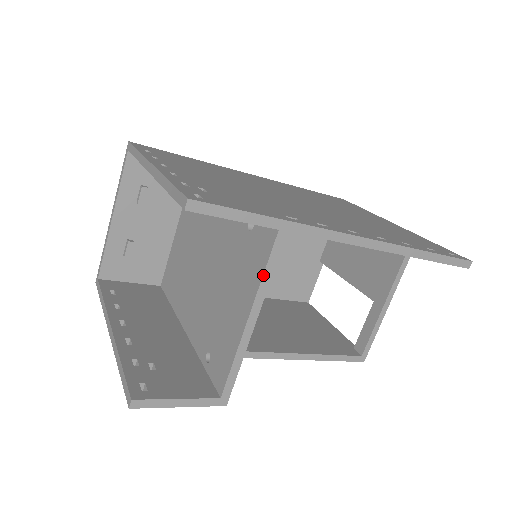
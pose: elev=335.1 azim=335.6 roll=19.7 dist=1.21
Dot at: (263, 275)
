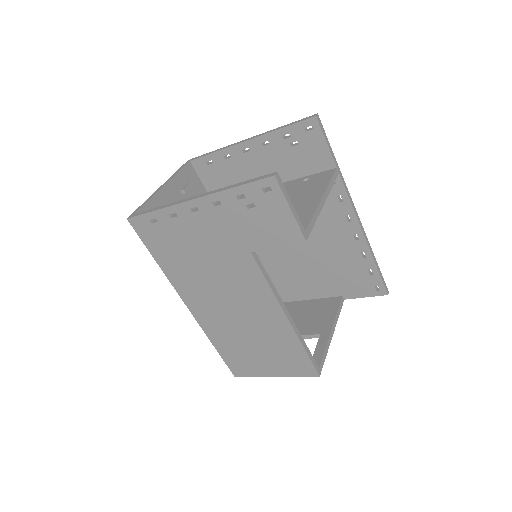
Dot at: (330, 181)
